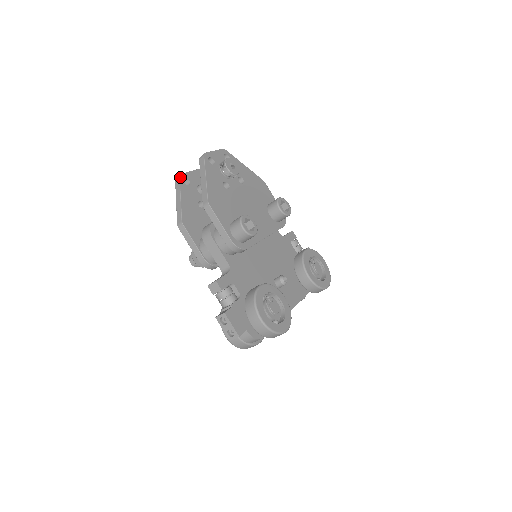
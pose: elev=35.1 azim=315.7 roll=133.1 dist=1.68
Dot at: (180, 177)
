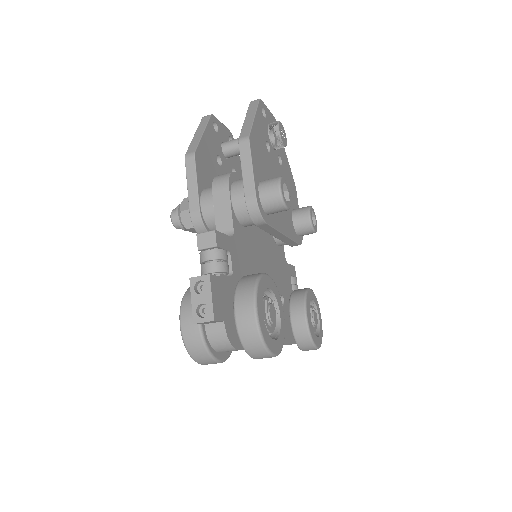
Dot at: (211, 116)
